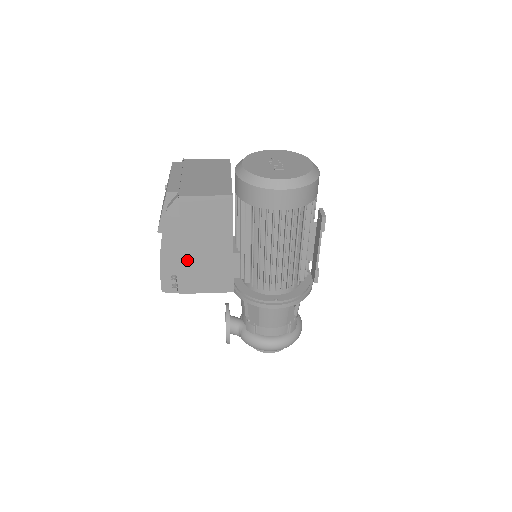
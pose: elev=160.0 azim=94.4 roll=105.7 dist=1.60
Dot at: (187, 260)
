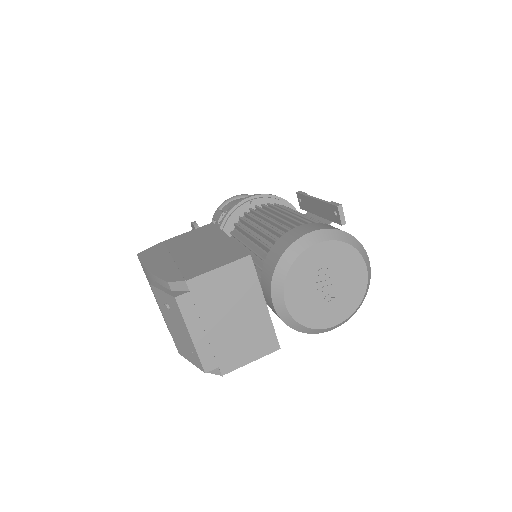
Dot at: occluded
